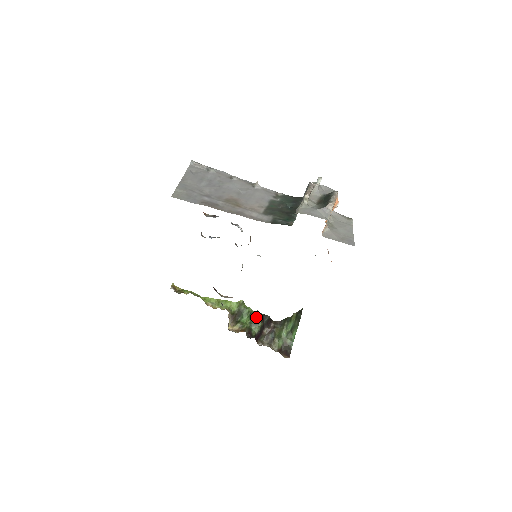
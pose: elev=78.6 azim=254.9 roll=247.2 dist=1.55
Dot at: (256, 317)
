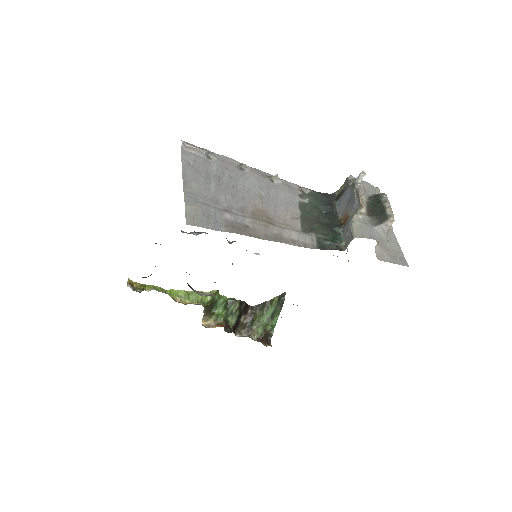
Dot at: (232, 306)
